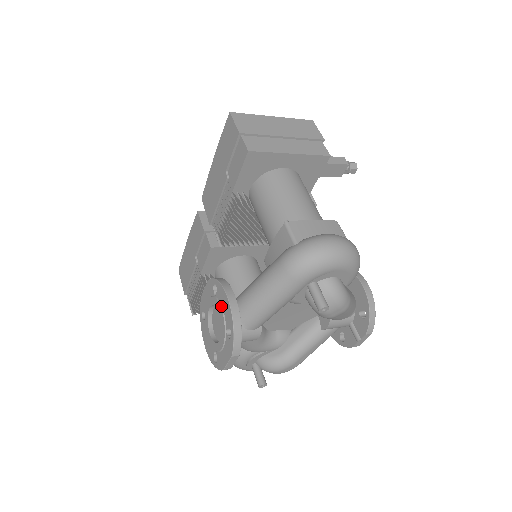
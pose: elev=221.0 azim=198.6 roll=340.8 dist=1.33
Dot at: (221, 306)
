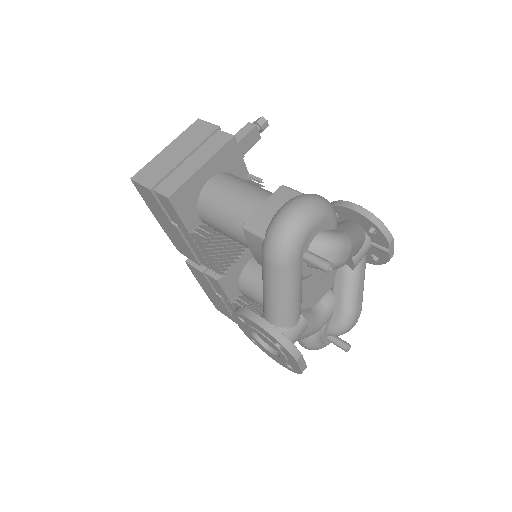
Dot at: (256, 330)
